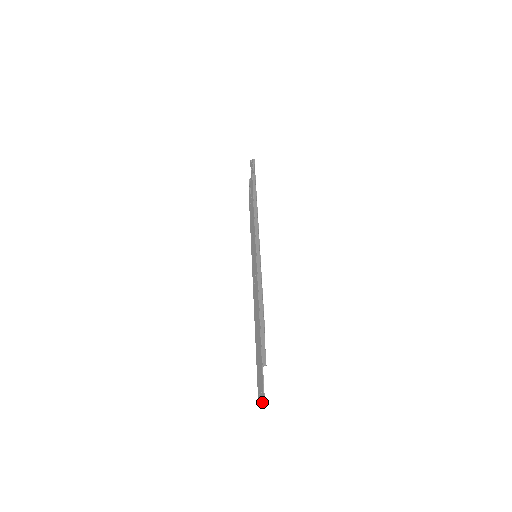
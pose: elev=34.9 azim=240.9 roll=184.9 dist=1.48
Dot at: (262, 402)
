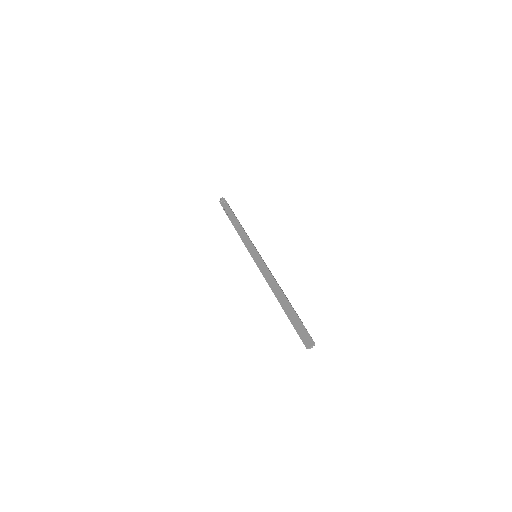
Dot at: (312, 346)
